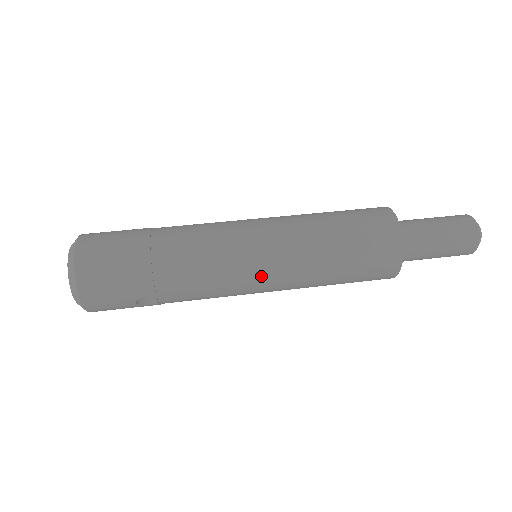
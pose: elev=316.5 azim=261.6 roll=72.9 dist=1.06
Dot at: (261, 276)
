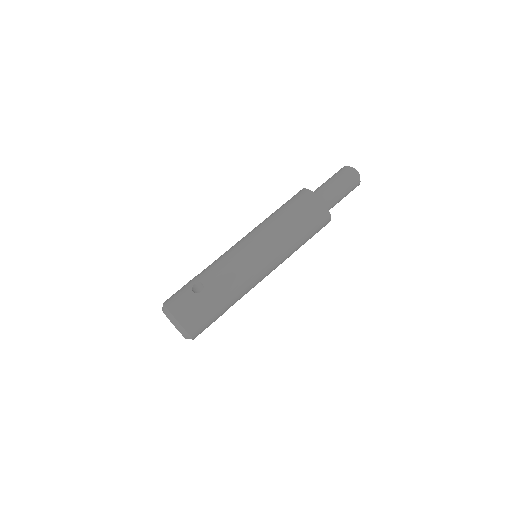
Dot at: occluded
